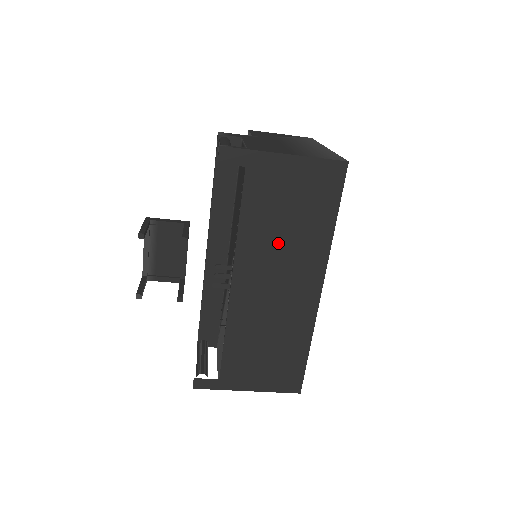
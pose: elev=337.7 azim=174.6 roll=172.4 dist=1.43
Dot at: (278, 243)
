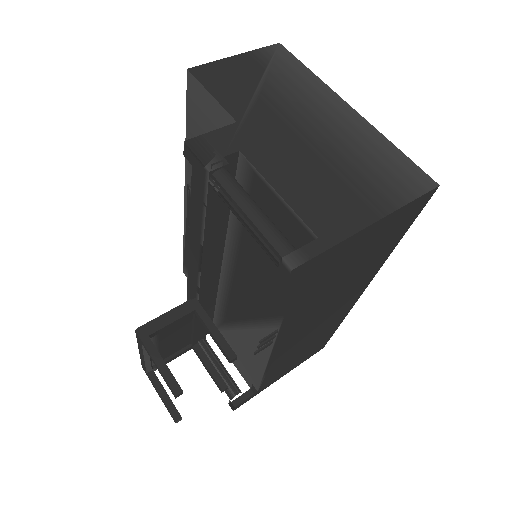
Dot at: (336, 292)
